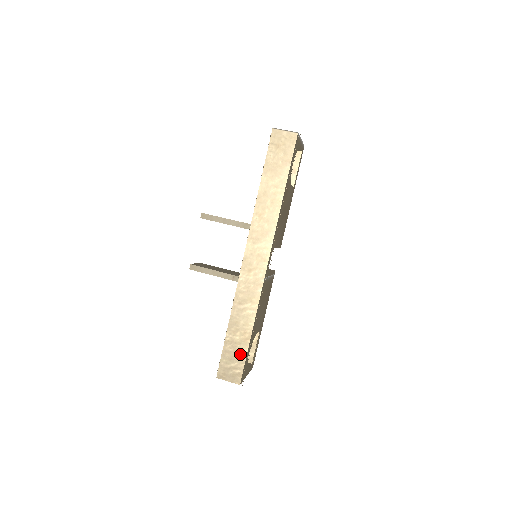
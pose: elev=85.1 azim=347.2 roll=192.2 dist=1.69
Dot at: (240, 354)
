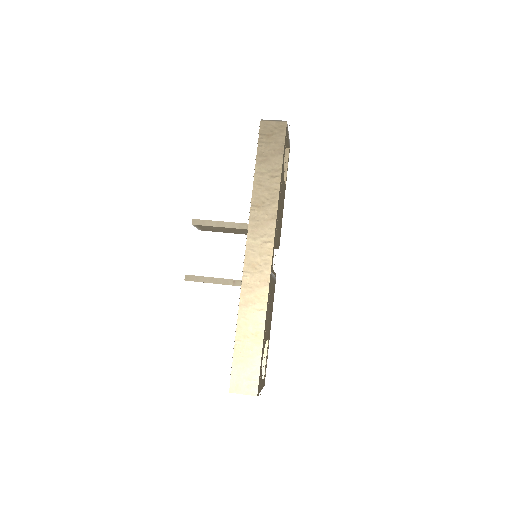
Dot at: (253, 360)
